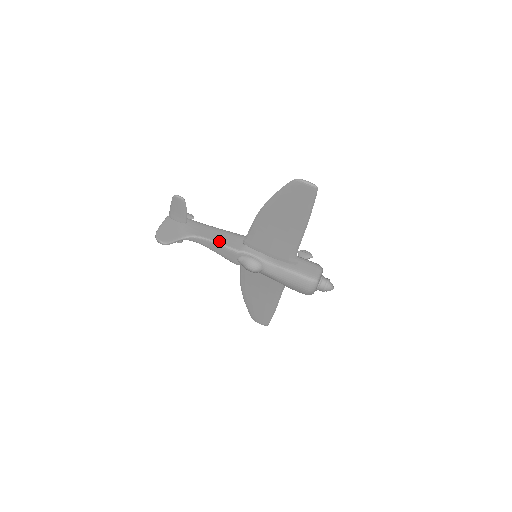
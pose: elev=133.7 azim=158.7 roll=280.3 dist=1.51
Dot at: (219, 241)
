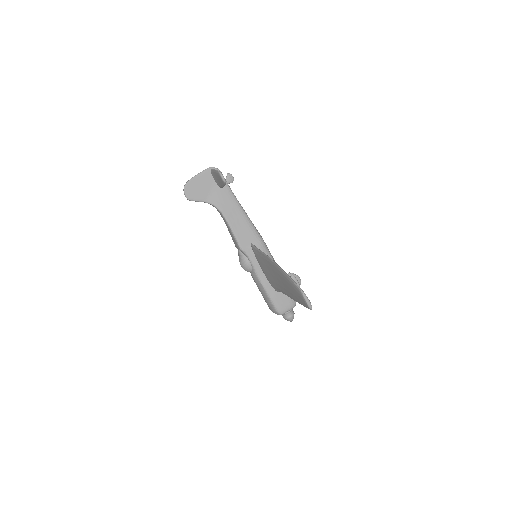
Dot at: (234, 228)
